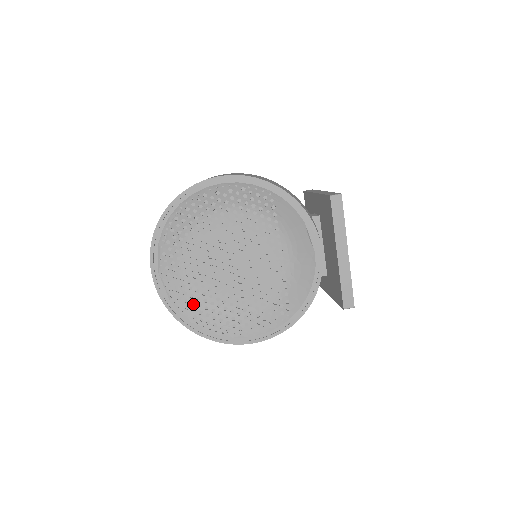
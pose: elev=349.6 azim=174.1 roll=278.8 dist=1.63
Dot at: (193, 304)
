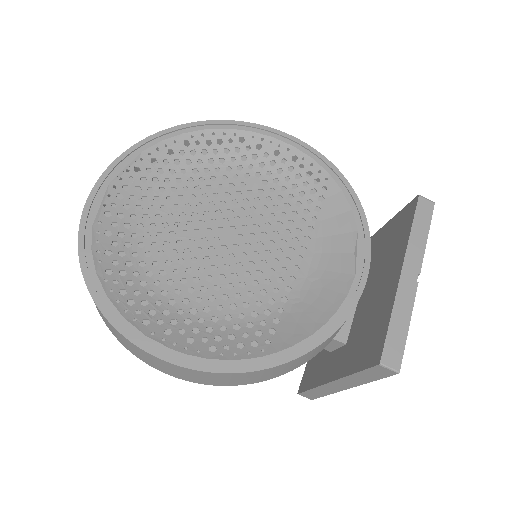
Dot at: occluded
